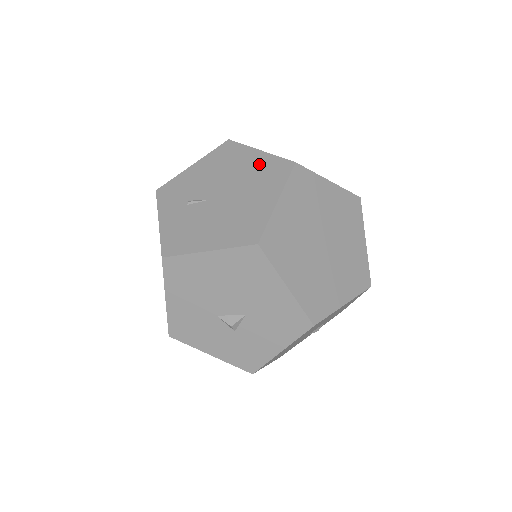
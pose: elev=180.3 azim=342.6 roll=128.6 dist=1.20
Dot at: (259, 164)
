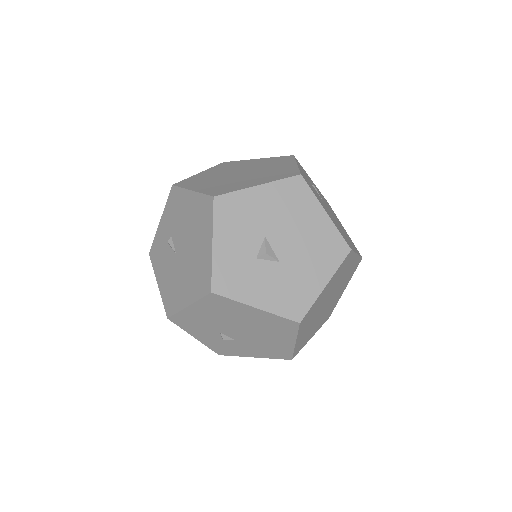
Dot at: occluded
